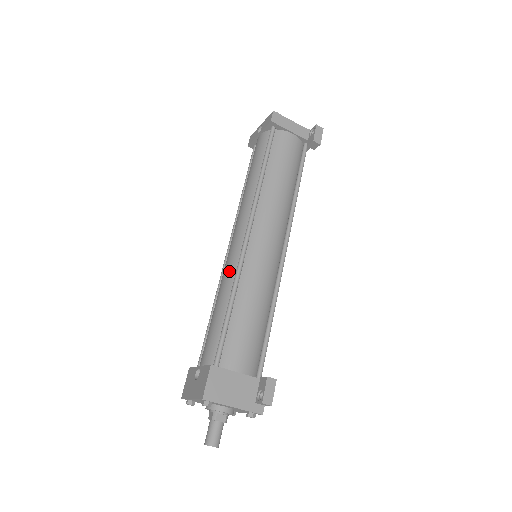
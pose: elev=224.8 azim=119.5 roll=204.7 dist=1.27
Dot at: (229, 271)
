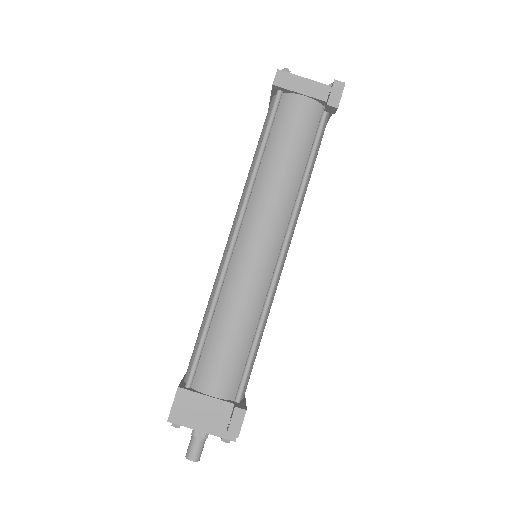
Dot at: (216, 278)
